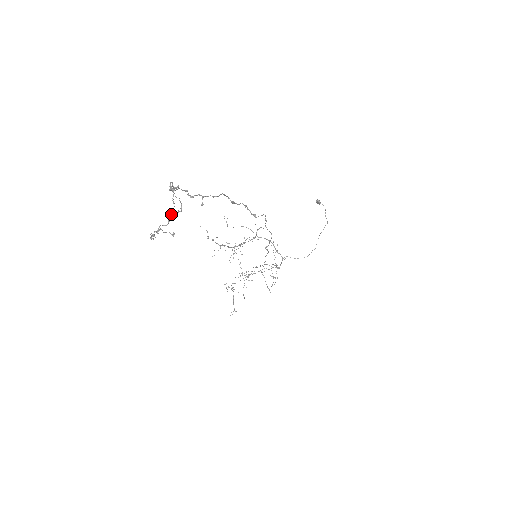
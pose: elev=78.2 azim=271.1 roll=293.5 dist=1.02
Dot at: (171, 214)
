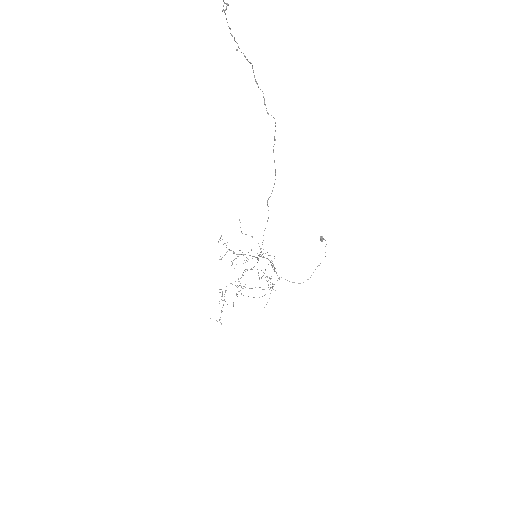
Dot at: out of frame
